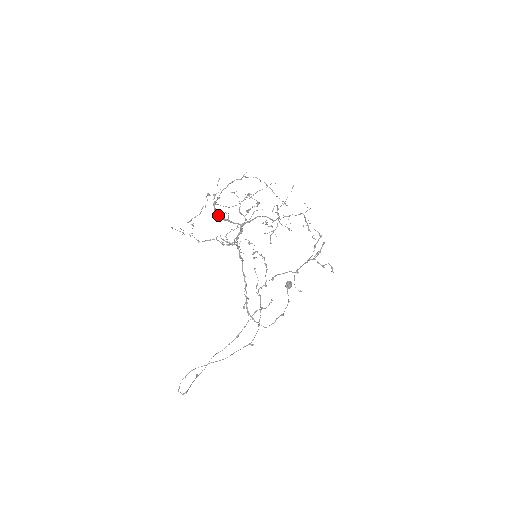
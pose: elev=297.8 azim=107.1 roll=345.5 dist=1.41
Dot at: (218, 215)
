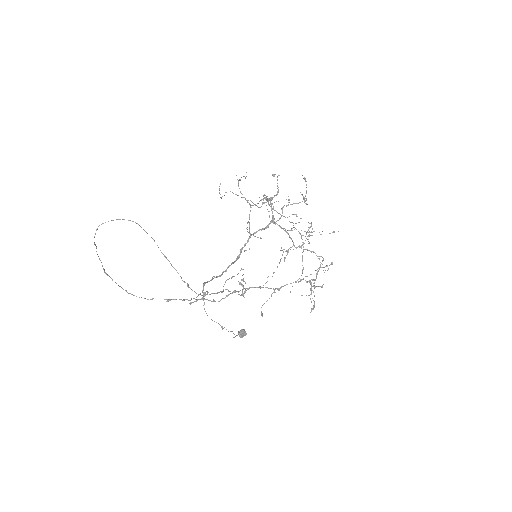
Dot at: (265, 197)
